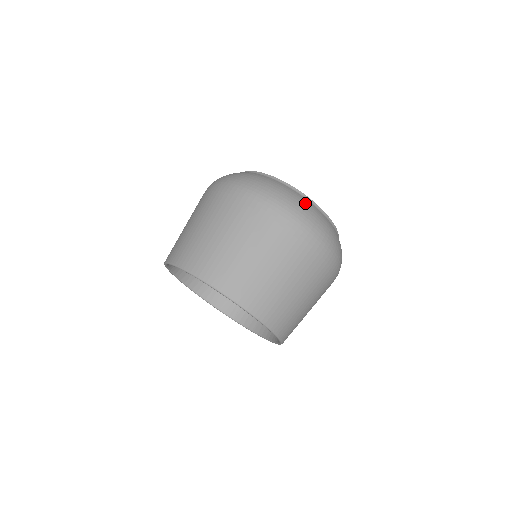
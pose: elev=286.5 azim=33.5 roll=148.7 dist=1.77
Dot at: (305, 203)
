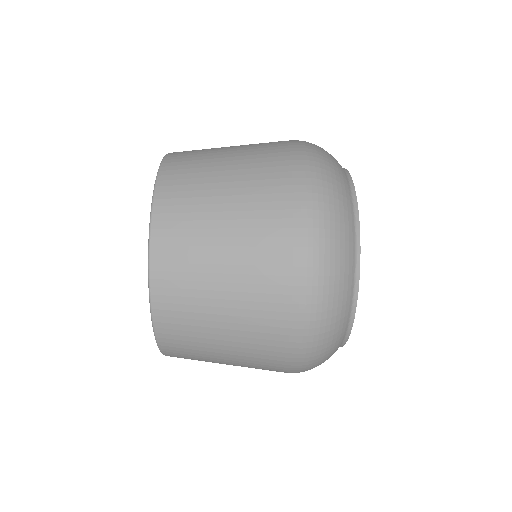
Dot at: occluded
